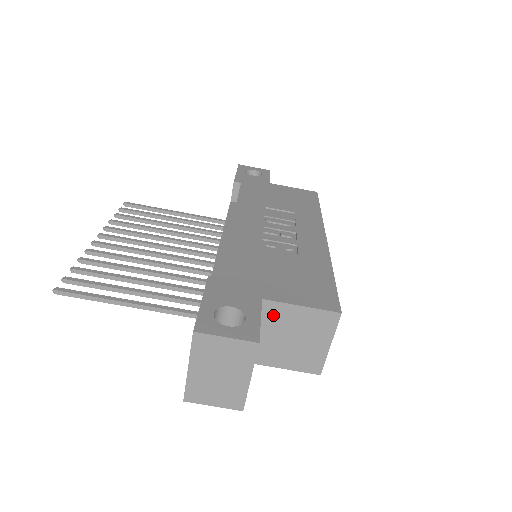
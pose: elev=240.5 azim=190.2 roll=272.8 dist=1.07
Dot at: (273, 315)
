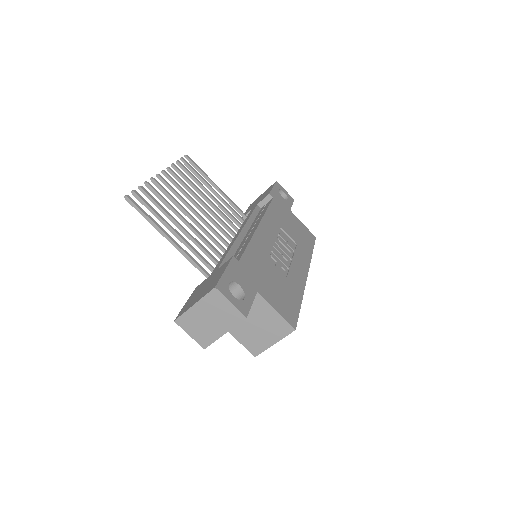
Dot at: (256, 305)
